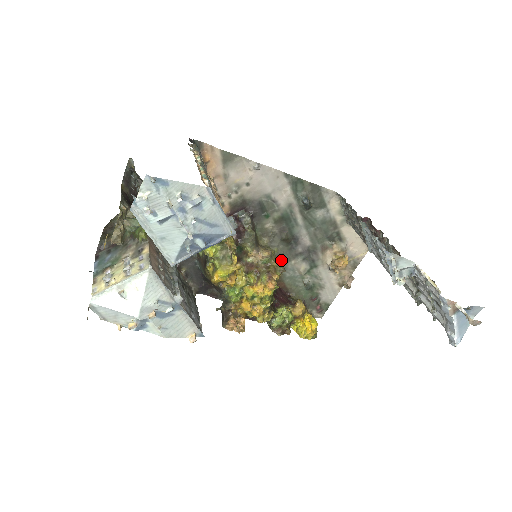
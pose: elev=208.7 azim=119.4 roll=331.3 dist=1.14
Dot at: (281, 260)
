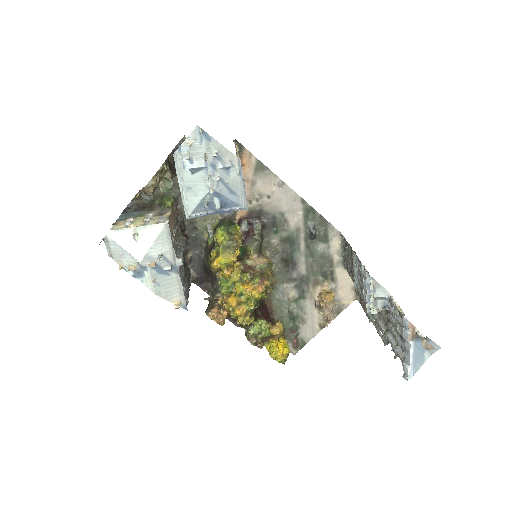
Dot at: occluded
